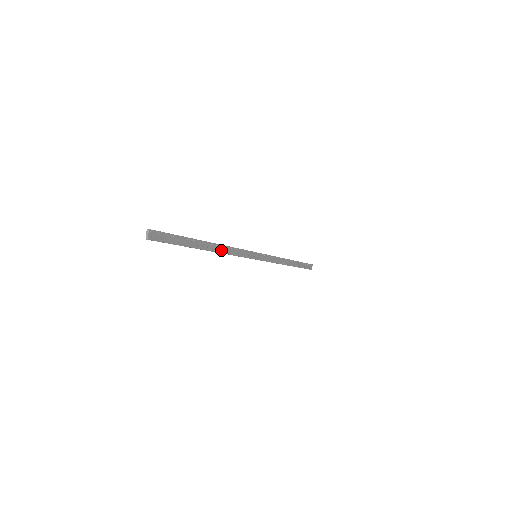
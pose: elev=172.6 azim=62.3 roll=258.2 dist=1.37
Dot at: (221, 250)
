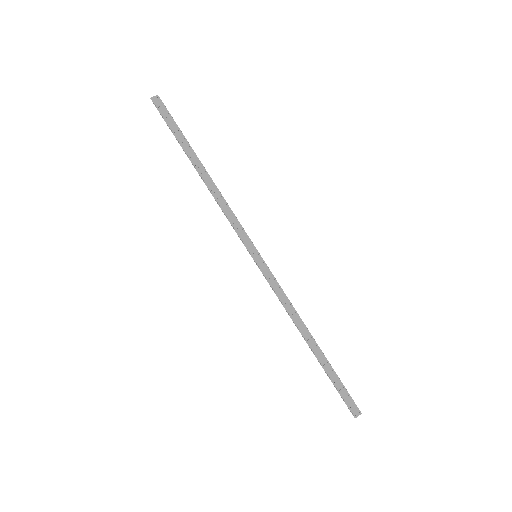
Dot at: (213, 190)
